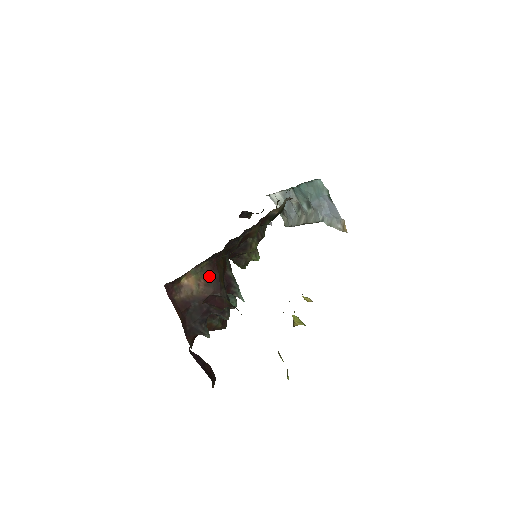
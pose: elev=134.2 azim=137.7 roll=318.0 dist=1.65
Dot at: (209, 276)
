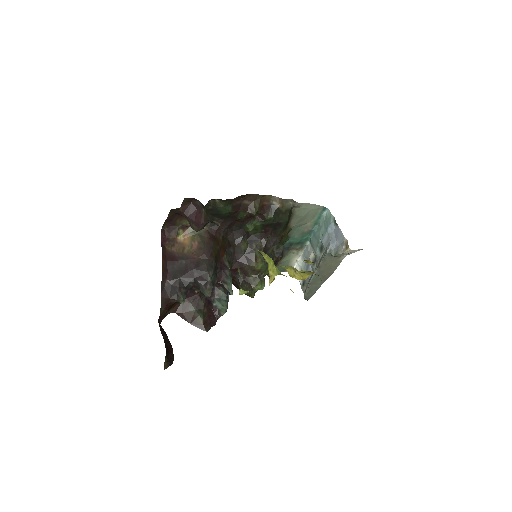
Dot at: (204, 241)
